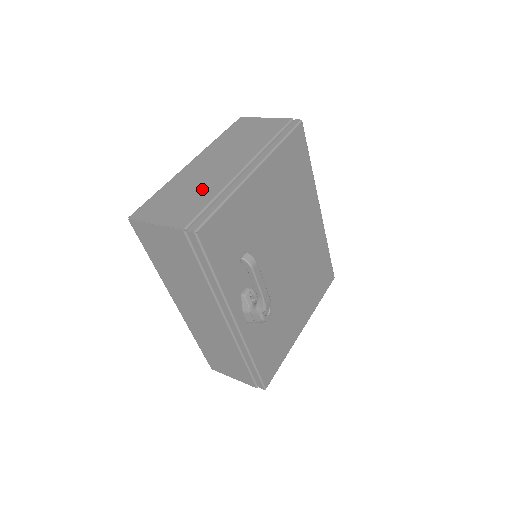
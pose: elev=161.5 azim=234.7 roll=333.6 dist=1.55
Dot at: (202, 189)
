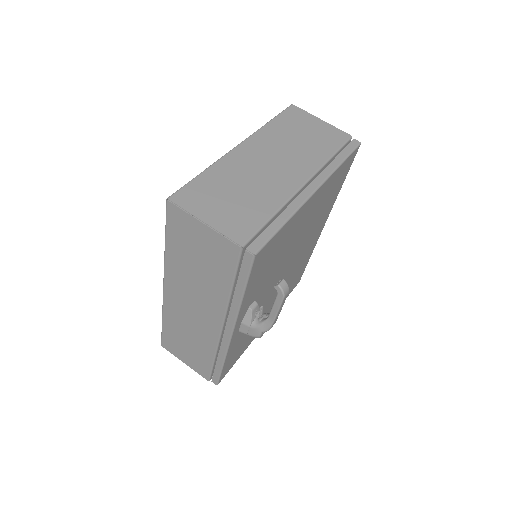
Dot at: (258, 194)
